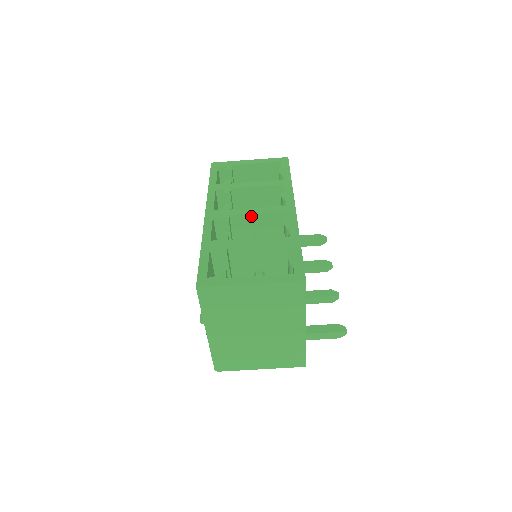
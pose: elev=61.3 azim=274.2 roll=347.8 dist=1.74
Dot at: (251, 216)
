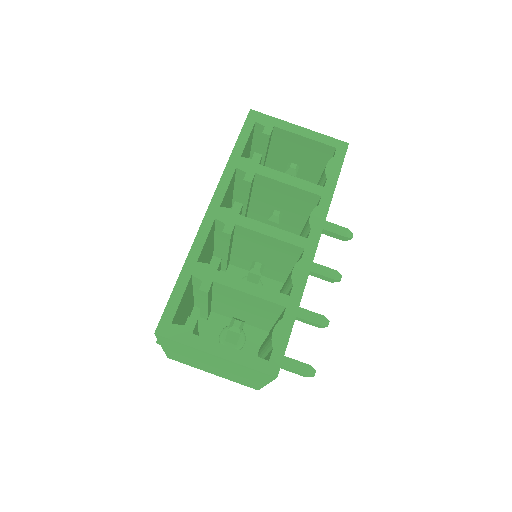
Dot at: (261, 235)
